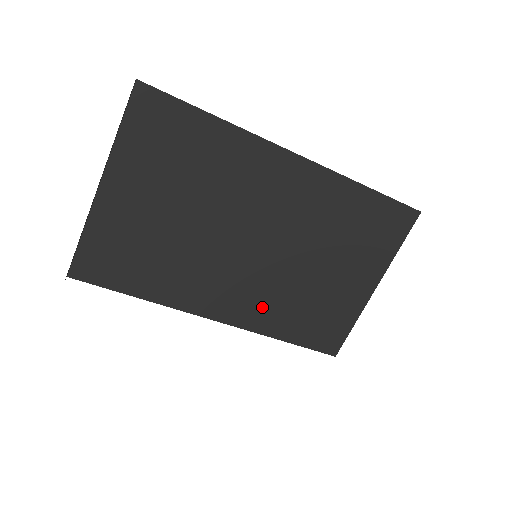
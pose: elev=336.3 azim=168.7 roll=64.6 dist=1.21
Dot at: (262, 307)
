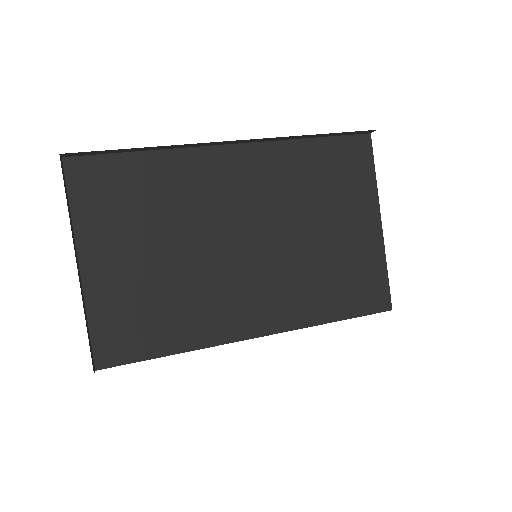
Dot at: (291, 299)
